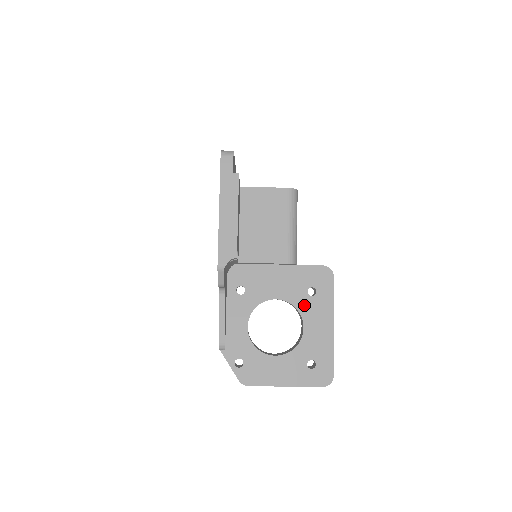
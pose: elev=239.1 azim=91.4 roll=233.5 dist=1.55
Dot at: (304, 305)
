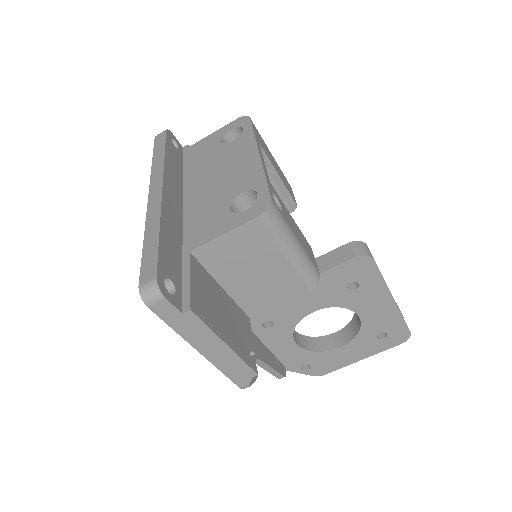
Dot at: (350, 301)
